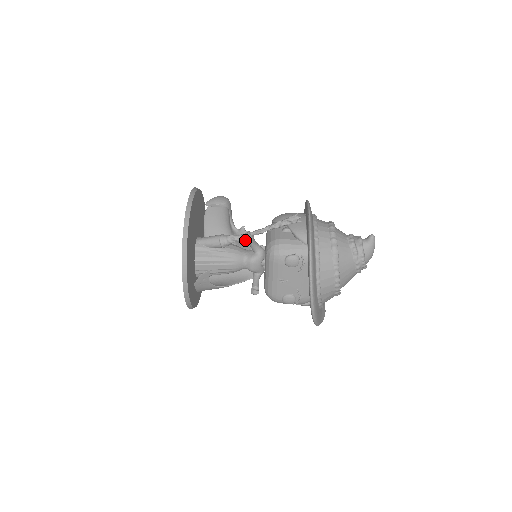
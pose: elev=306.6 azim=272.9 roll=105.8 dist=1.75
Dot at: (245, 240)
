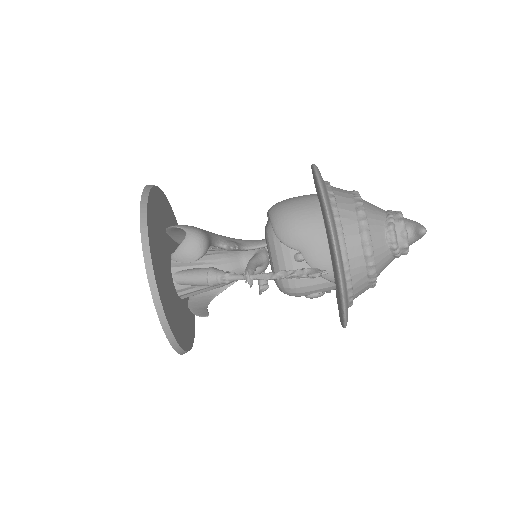
Dot at: occluded
